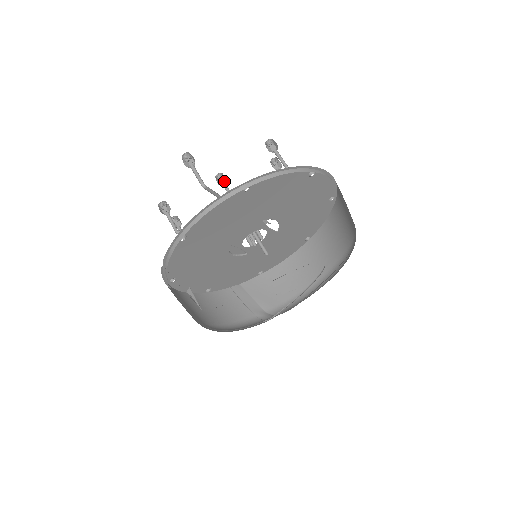
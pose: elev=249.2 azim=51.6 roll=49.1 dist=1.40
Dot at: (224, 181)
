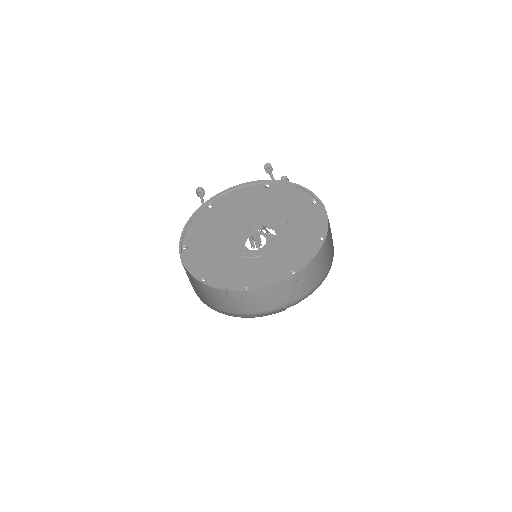
Dot at: occluded
